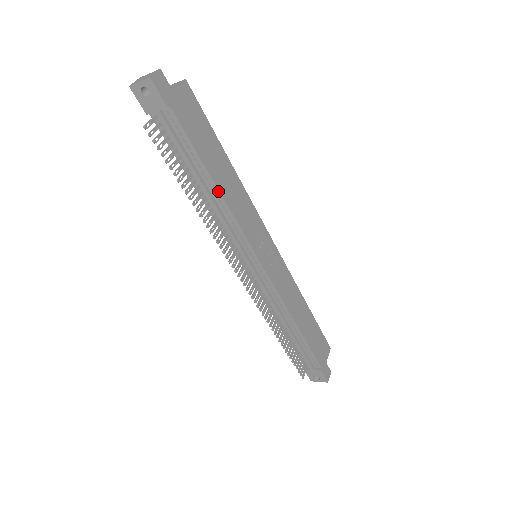
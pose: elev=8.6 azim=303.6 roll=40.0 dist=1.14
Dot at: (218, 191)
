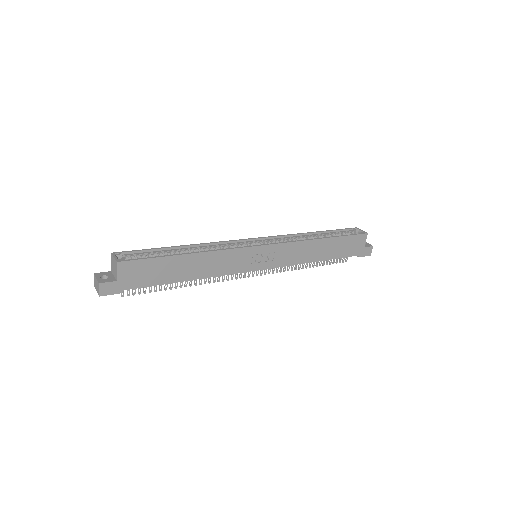
Dot at: (194, 279)
